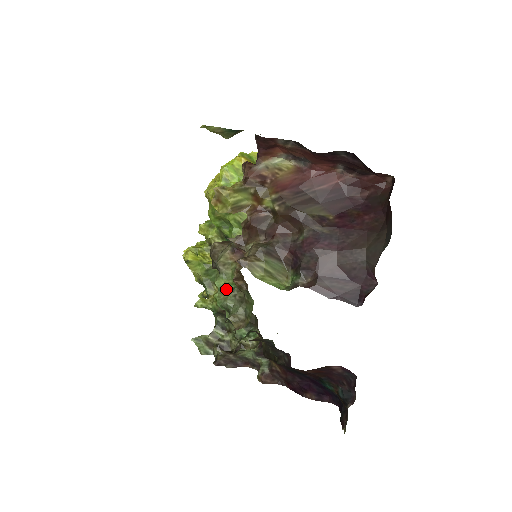
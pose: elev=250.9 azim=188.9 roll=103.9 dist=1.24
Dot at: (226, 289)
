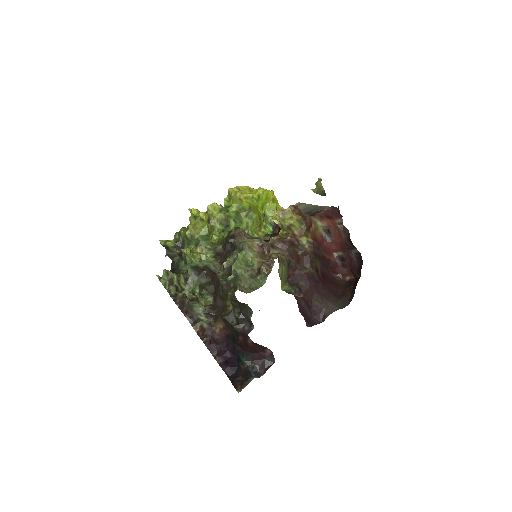
Dot at: (244, 262)
